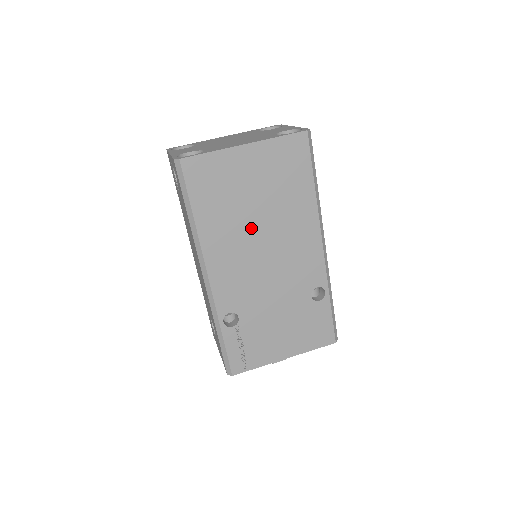
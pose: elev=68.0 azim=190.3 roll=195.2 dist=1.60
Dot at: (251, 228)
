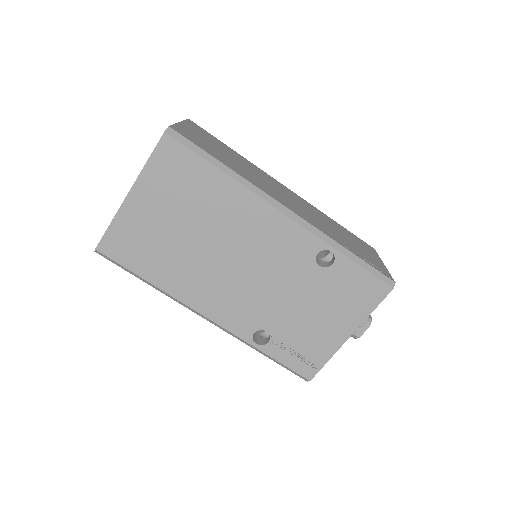
Dot at: (202, 253)
